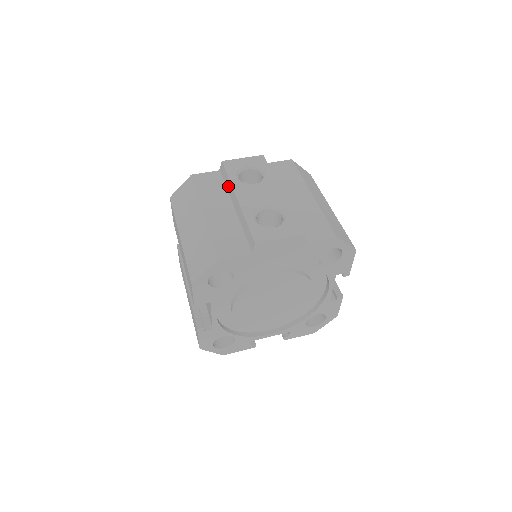
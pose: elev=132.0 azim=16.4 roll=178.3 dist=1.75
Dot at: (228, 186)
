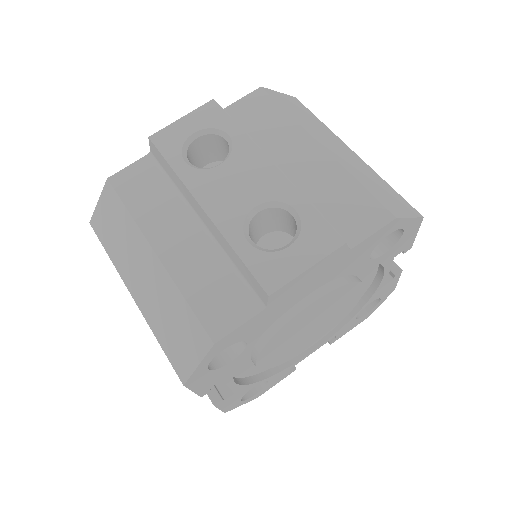
Dot at: (176, 183)
